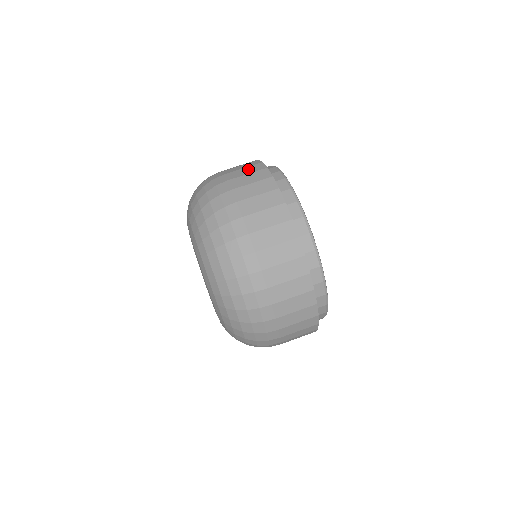
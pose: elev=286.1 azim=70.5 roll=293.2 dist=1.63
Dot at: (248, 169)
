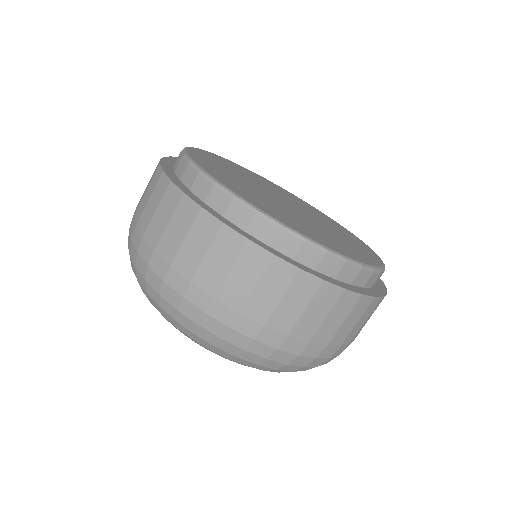
Dot at: (218, 254)
